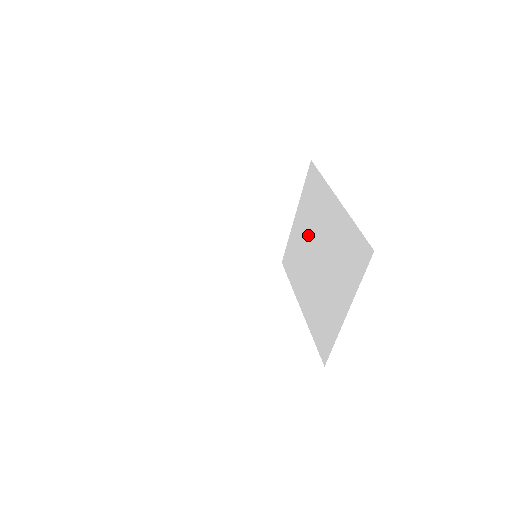
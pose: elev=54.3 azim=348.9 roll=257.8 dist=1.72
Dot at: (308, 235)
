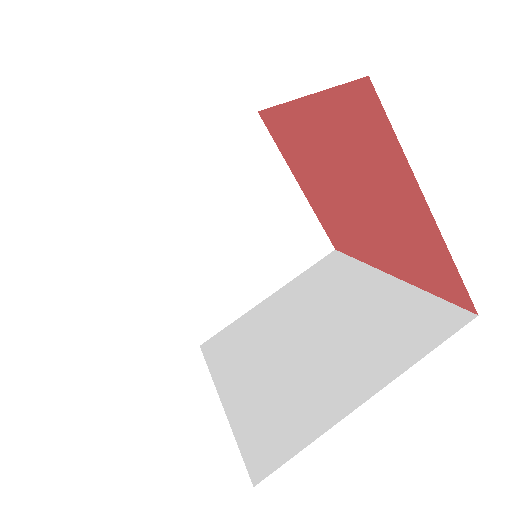
Dot at: (293, 312)
